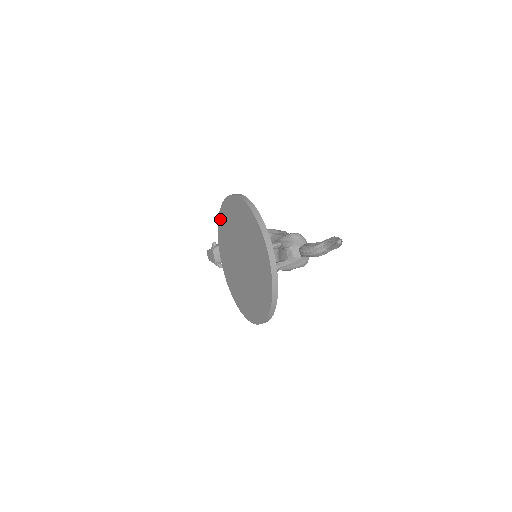
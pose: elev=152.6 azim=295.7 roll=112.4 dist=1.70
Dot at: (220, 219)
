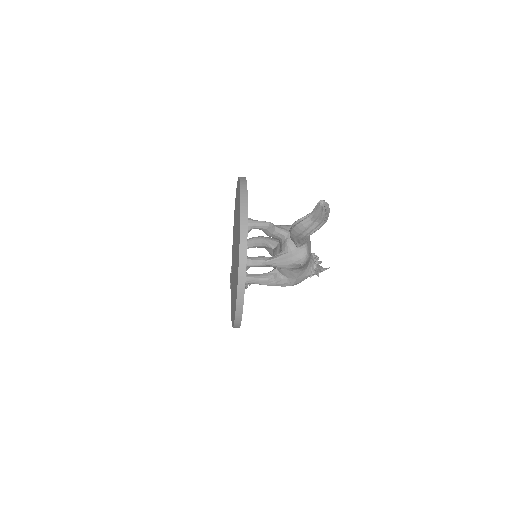
Dot at: occluded
